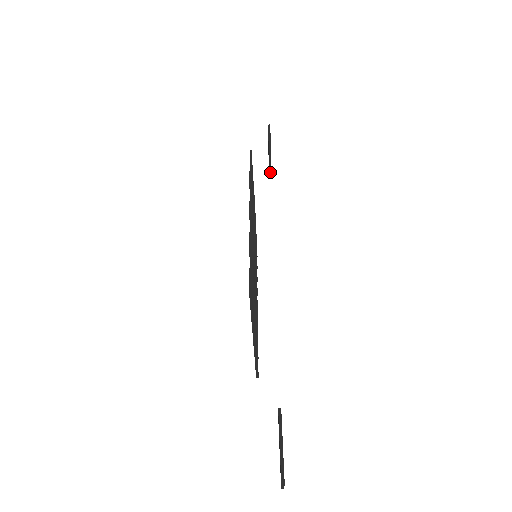
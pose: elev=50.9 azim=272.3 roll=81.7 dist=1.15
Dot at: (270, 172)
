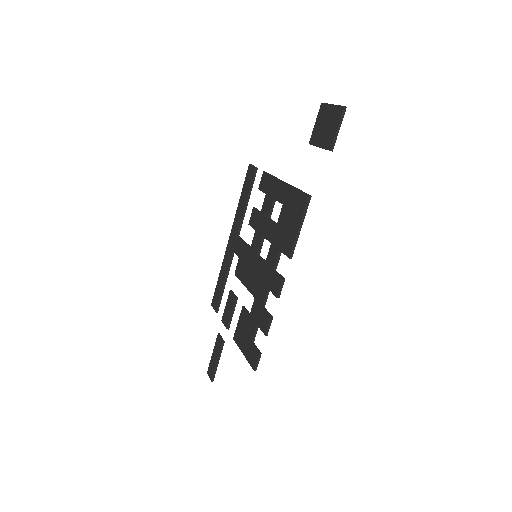
Dot at: (310, 144)
